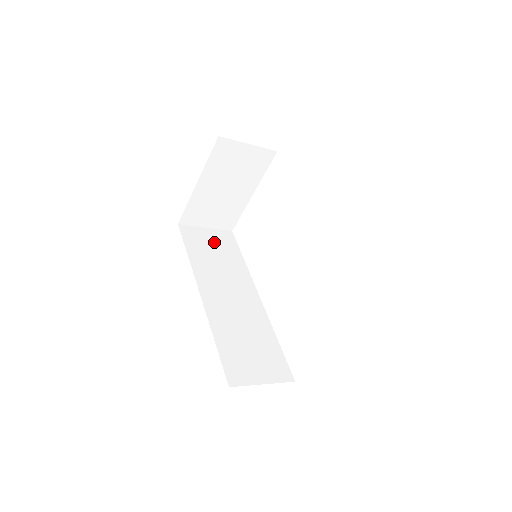
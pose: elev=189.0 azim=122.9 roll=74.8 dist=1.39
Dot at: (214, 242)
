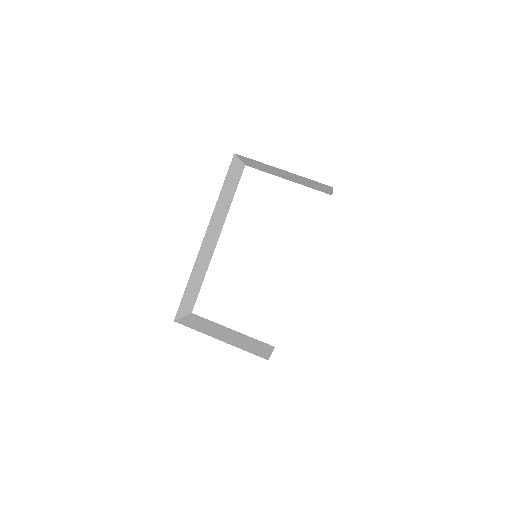
Dot at: (234, 179)
